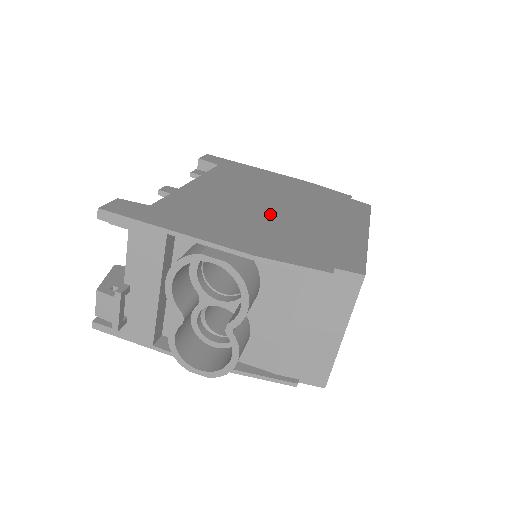
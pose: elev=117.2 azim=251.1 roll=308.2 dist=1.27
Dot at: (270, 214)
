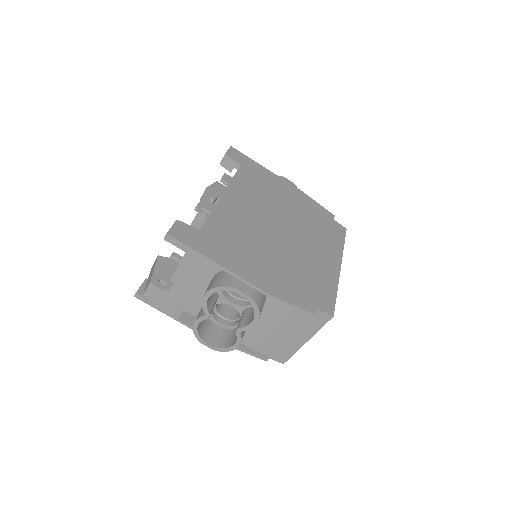
Dot at: (279, 242)
